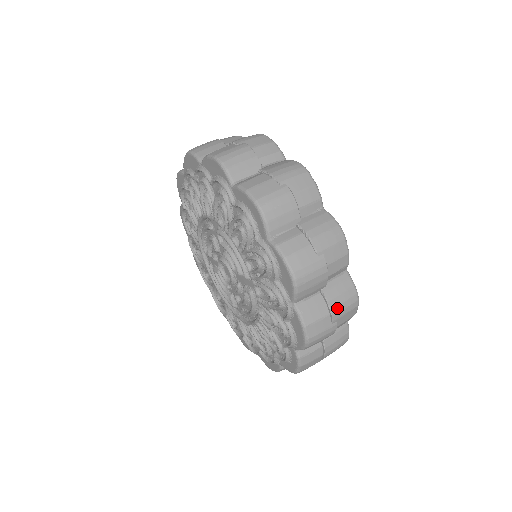
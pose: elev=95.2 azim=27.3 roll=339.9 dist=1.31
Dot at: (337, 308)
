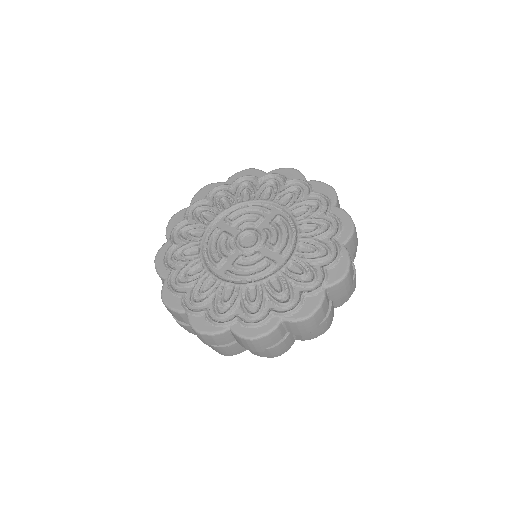
Dot at: (329, 319)
